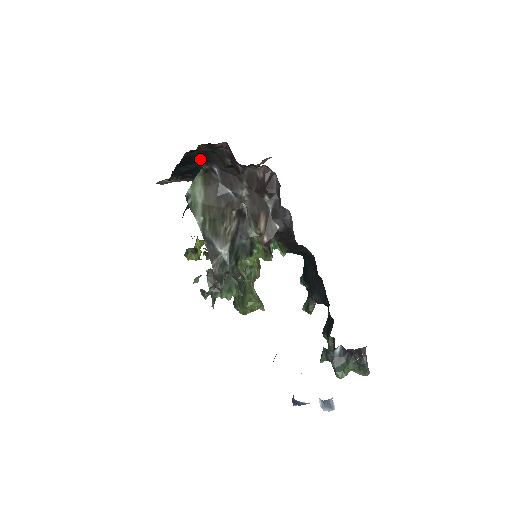
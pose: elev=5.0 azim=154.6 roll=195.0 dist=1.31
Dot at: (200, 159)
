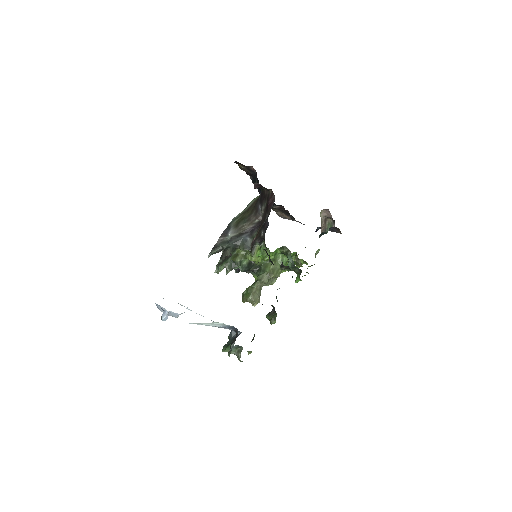
Dot at: occluded
